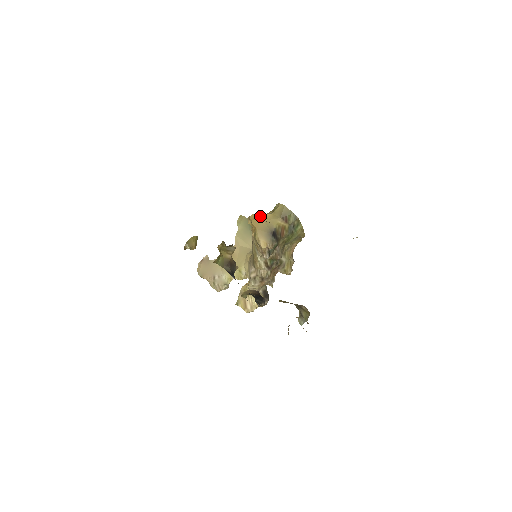
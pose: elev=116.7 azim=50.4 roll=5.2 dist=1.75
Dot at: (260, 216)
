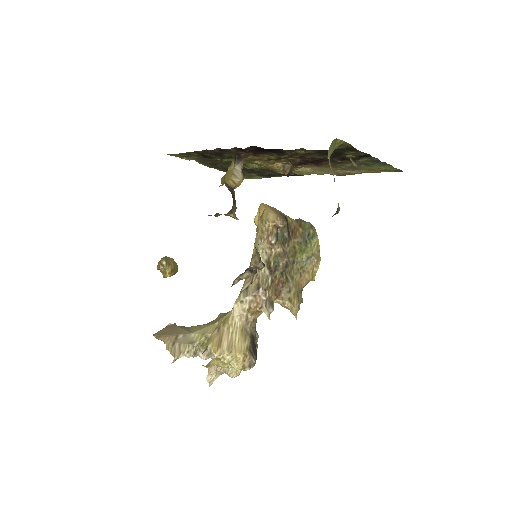
Dot at: occluded
